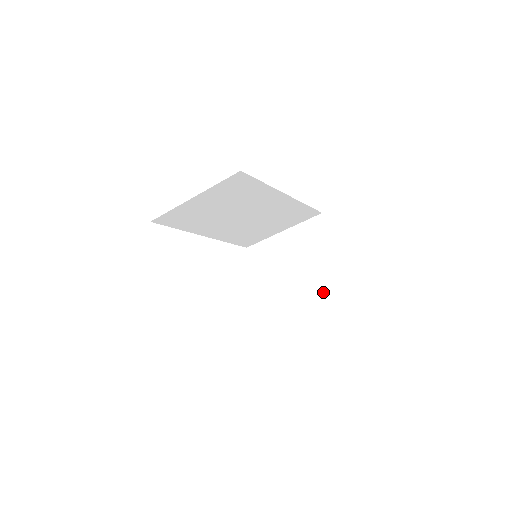
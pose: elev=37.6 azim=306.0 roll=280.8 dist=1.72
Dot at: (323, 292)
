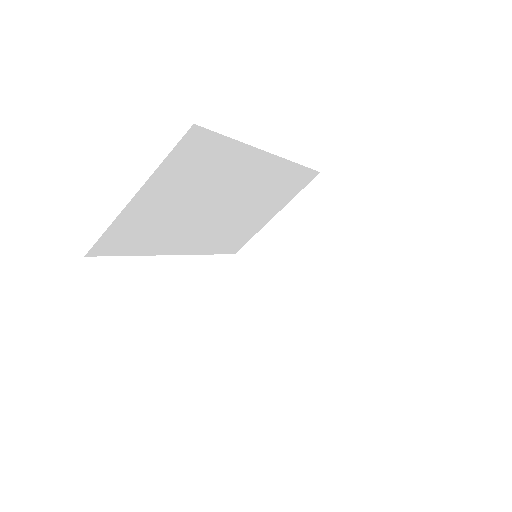
Dot at: (360, 276)
